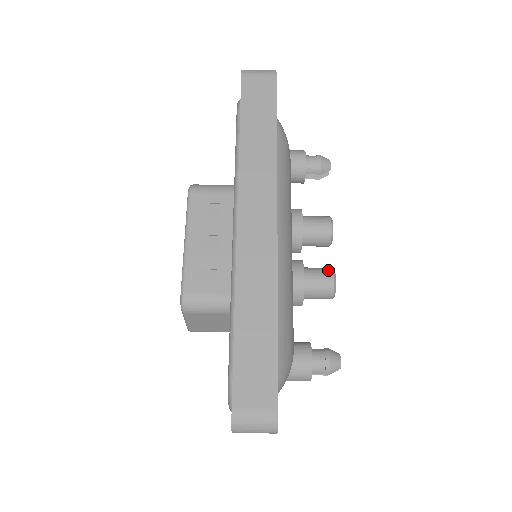
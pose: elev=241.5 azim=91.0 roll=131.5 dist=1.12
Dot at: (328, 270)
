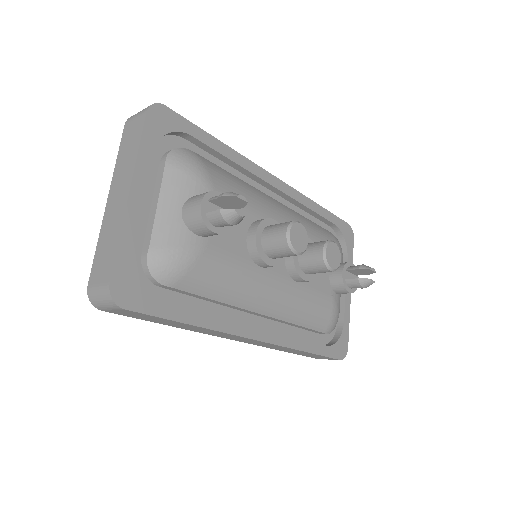
Dot at: (321, 266)
